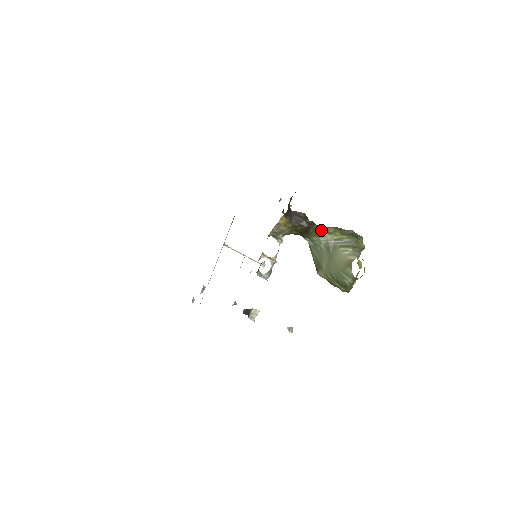
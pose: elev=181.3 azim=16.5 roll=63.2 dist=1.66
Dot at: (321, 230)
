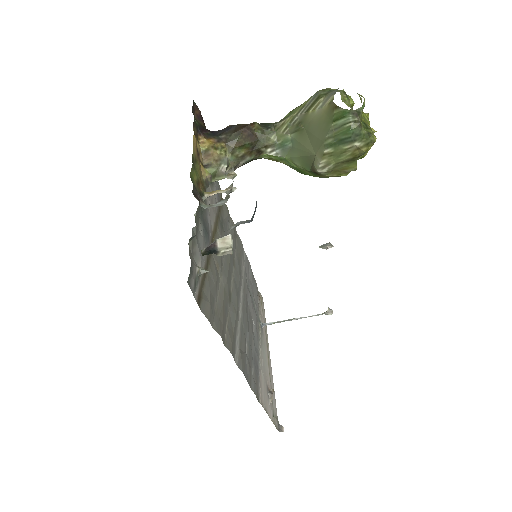
Dot at: (272, 124)
